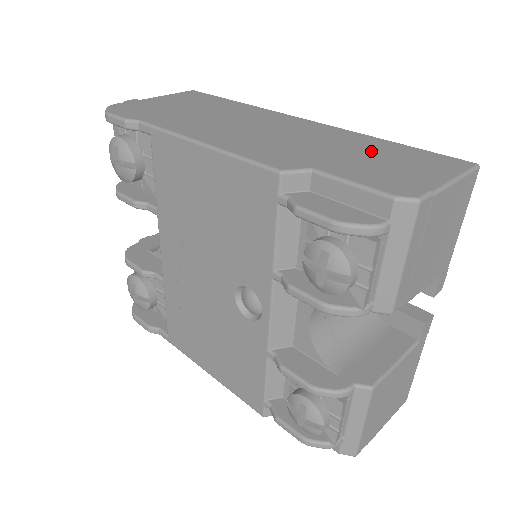
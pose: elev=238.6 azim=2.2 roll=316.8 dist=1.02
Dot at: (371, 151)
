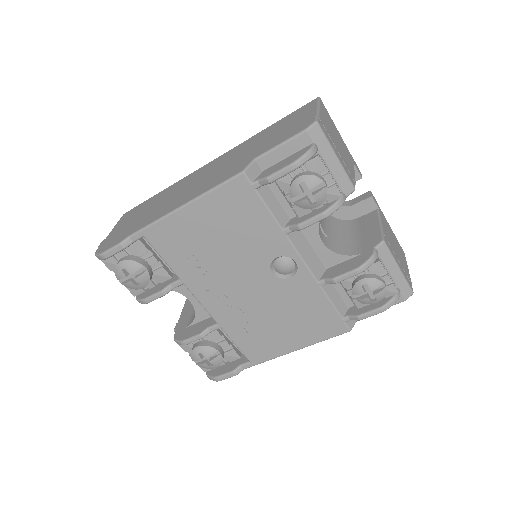
Dot at: (266, 136)
